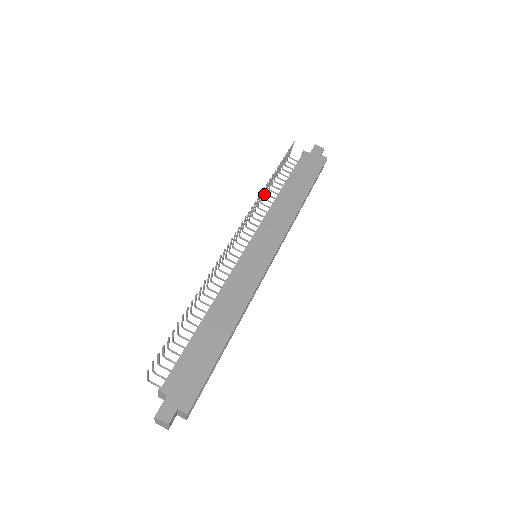
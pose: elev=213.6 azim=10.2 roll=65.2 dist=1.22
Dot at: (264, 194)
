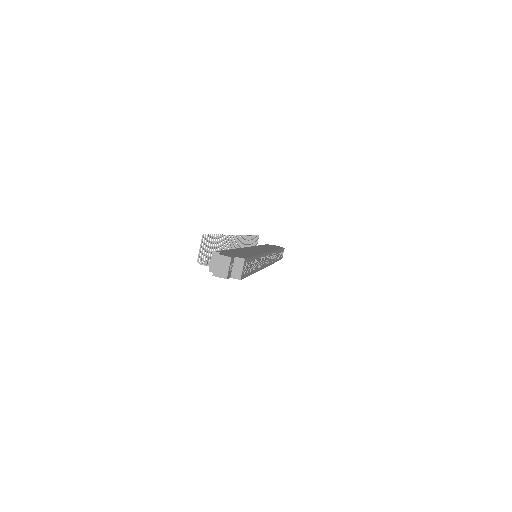
Dot at: occluded
